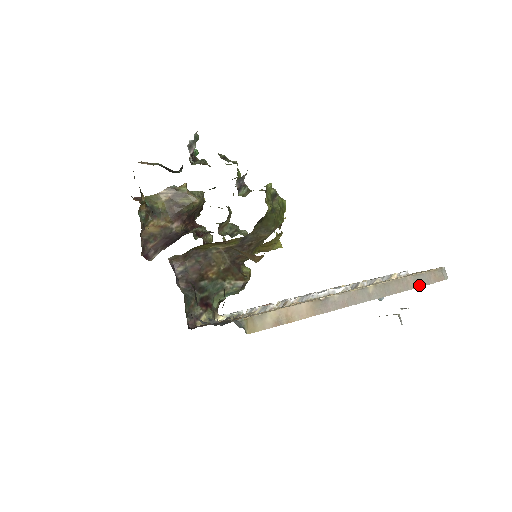
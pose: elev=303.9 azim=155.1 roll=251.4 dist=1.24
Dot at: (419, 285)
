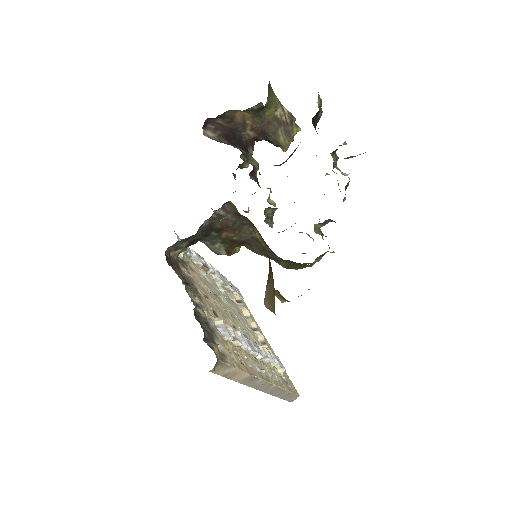
Dot at: (283, 398)
